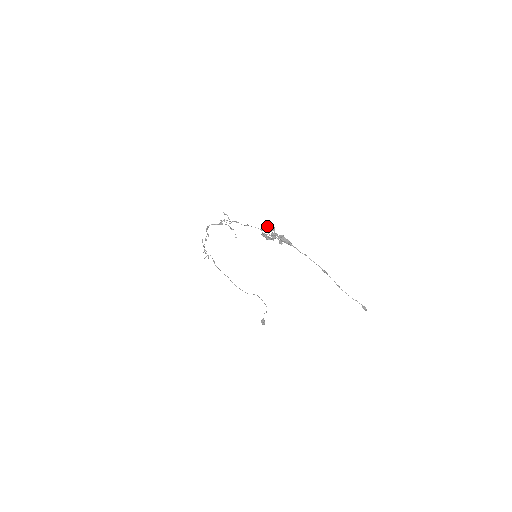
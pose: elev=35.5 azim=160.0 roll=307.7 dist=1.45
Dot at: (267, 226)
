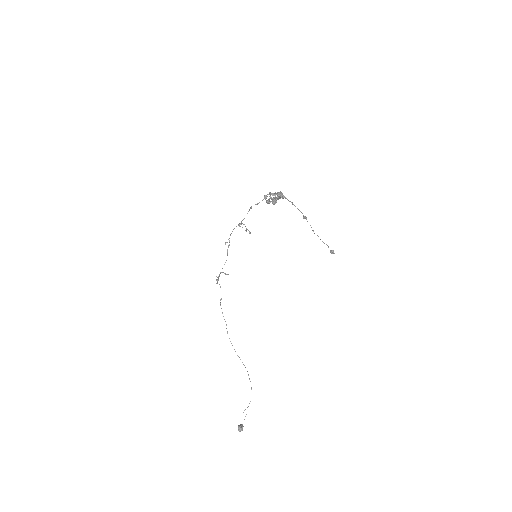
Dot at: (273, 198)
